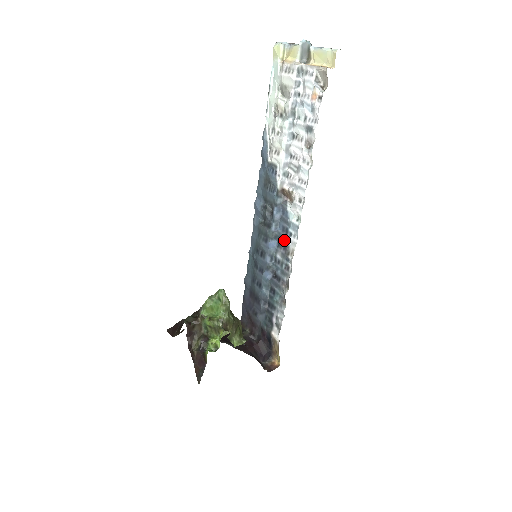
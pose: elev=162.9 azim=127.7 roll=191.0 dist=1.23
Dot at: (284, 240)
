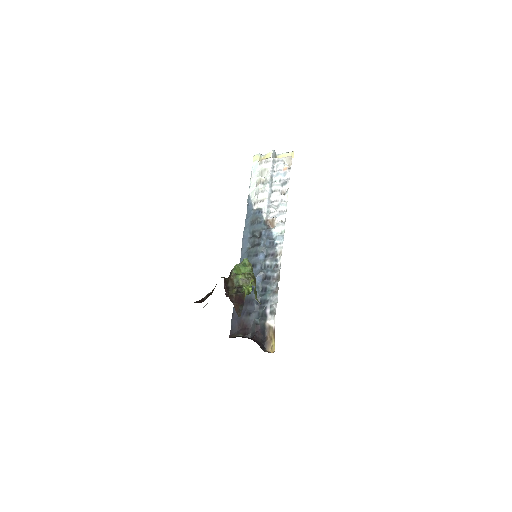
Dot at: (272, 249)
